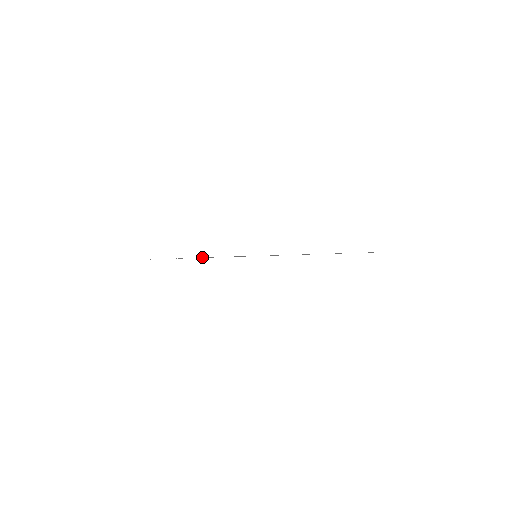
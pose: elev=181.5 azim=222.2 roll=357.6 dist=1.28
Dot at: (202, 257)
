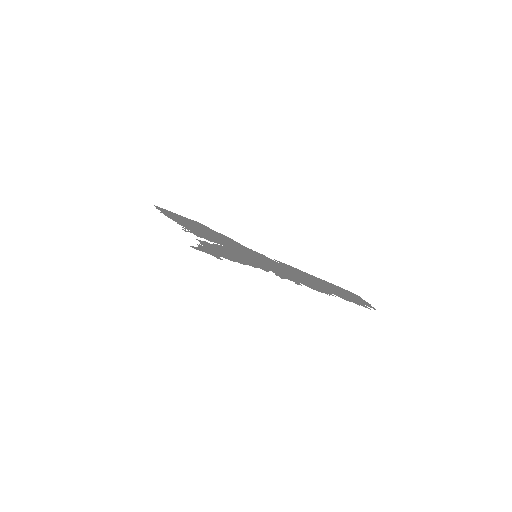
Dot at: (172, 213)
